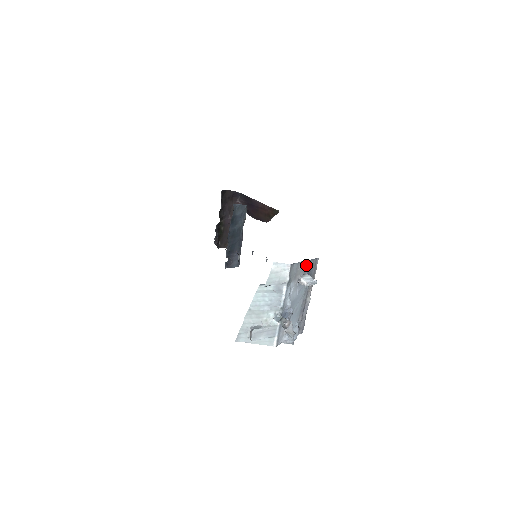
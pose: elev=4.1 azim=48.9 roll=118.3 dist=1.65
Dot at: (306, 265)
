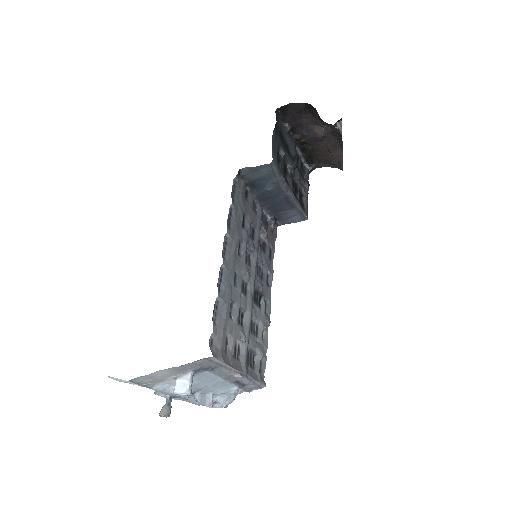
Dot at: (180, 368)
